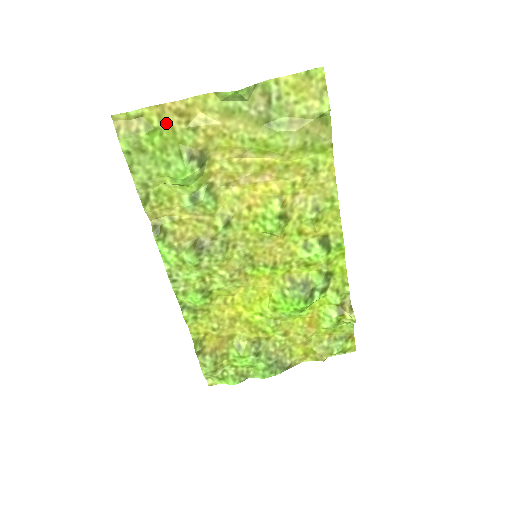
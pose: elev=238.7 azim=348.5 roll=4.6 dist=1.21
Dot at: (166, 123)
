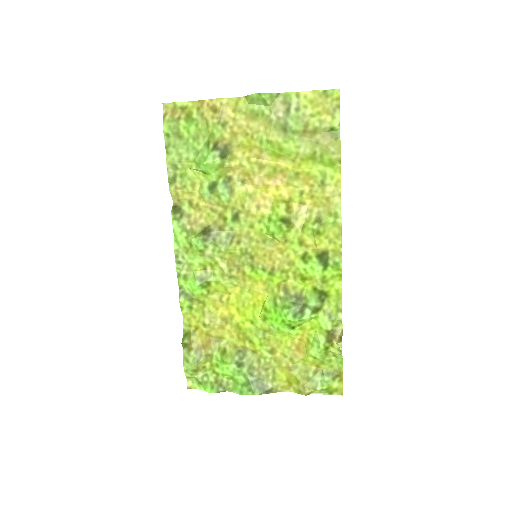
Dot at: (203, 116)
